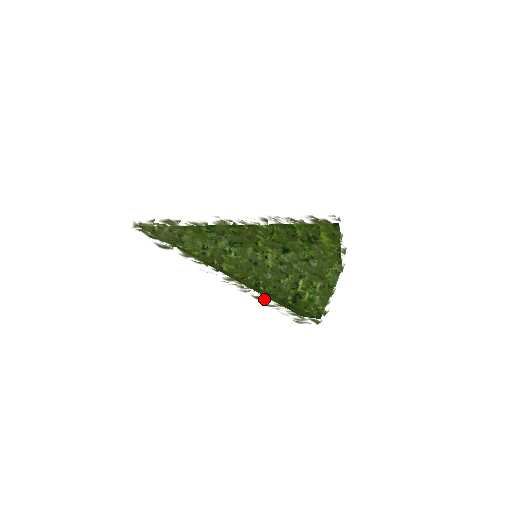
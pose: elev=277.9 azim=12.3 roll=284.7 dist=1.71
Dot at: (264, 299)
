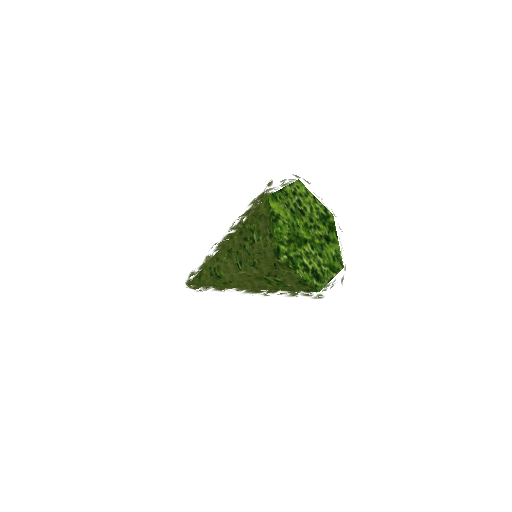
Dot at: (246, 277)
